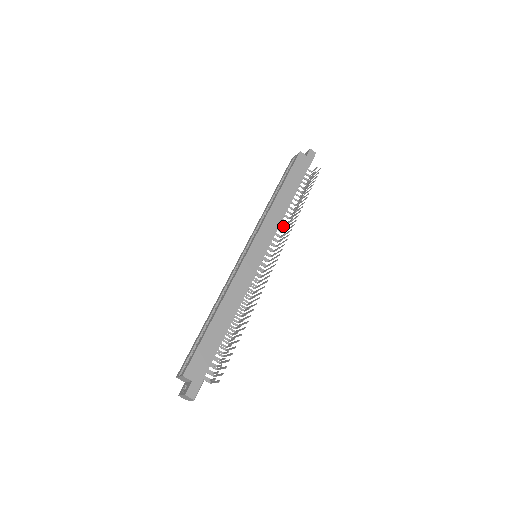
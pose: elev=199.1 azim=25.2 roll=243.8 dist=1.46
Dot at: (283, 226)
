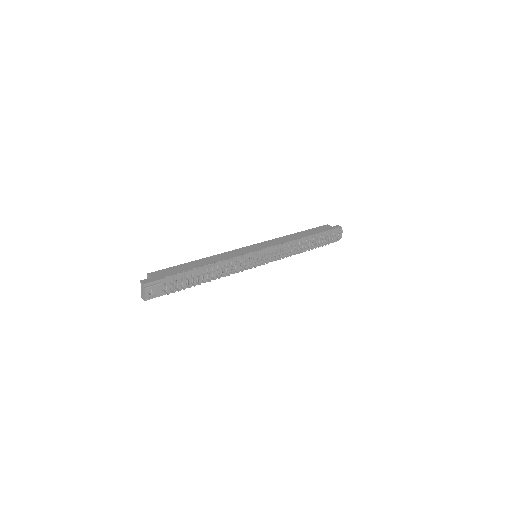
Dot at: occluded
